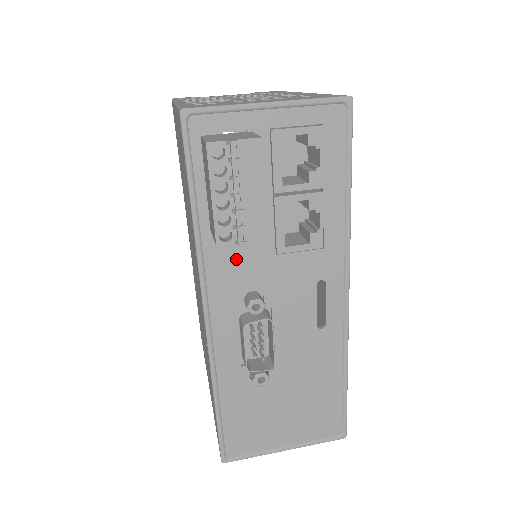
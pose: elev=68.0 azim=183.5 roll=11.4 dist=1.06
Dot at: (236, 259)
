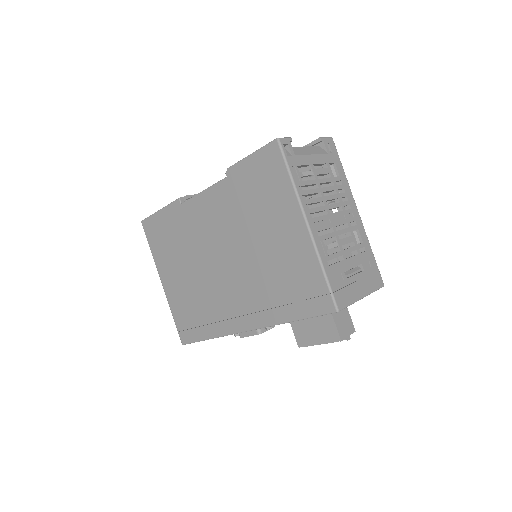
Dot at: occluded
